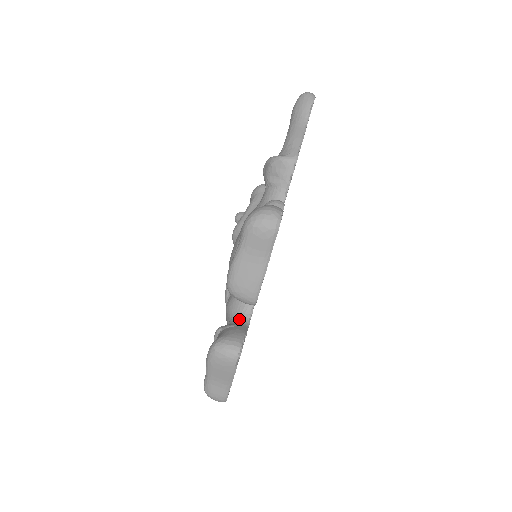
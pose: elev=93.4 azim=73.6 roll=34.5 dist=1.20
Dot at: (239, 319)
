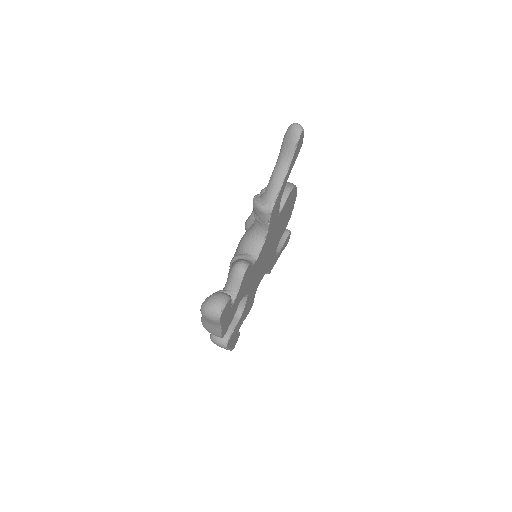
Dot at: occluded
